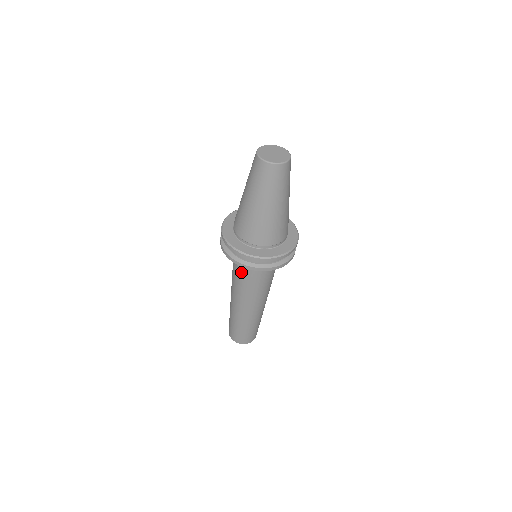
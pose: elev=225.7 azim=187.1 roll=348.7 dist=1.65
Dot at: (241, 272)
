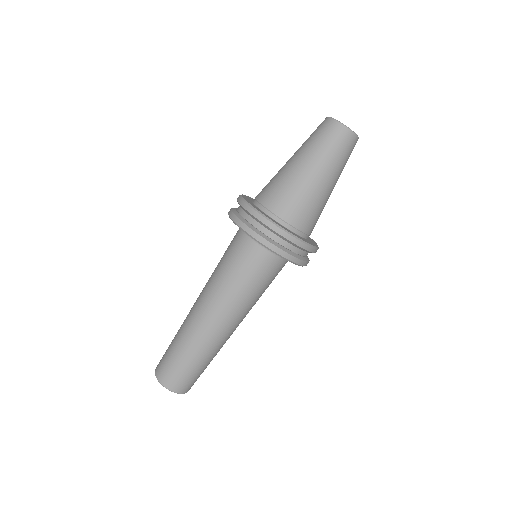
Dot at: (231, 254)
